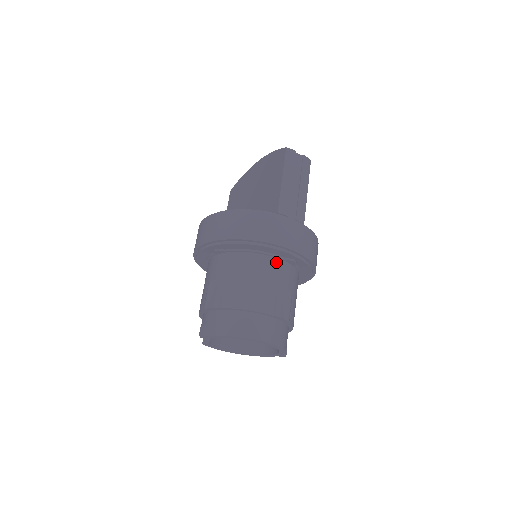
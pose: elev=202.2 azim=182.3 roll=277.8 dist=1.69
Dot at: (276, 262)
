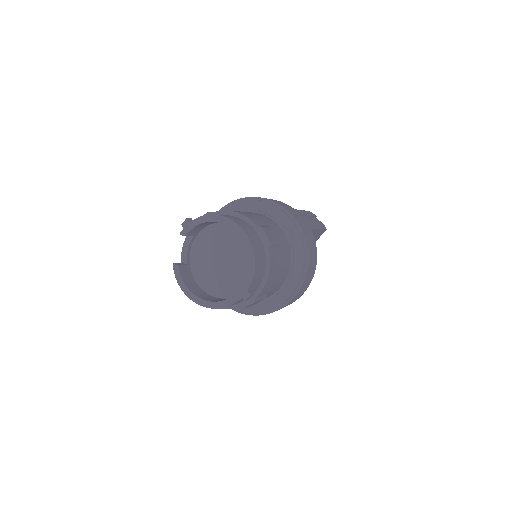
Dot at: (275, 224)
